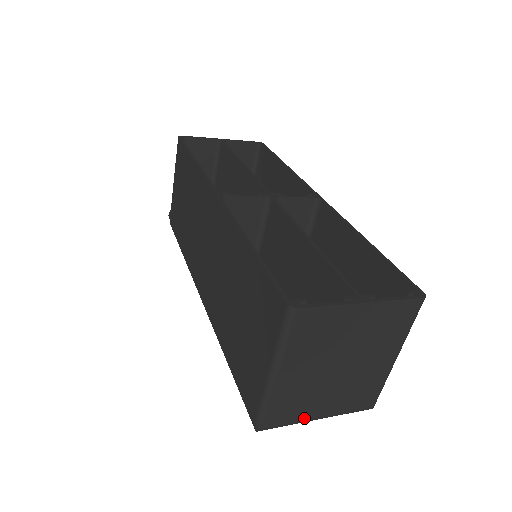
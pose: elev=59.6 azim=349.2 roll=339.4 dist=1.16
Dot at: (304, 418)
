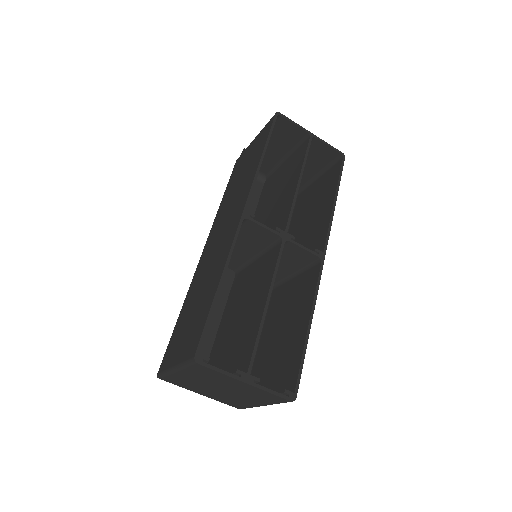
Dot at: (190, 389)
